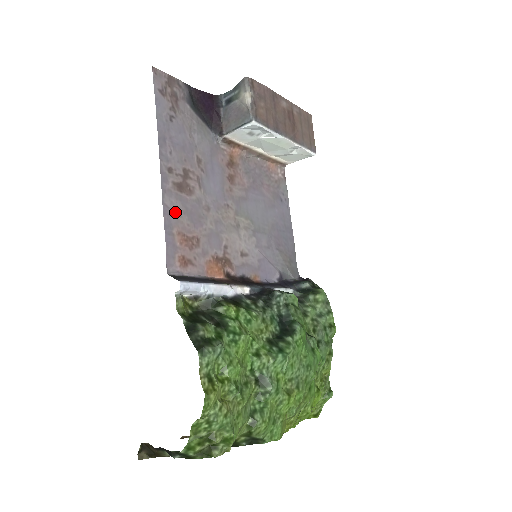
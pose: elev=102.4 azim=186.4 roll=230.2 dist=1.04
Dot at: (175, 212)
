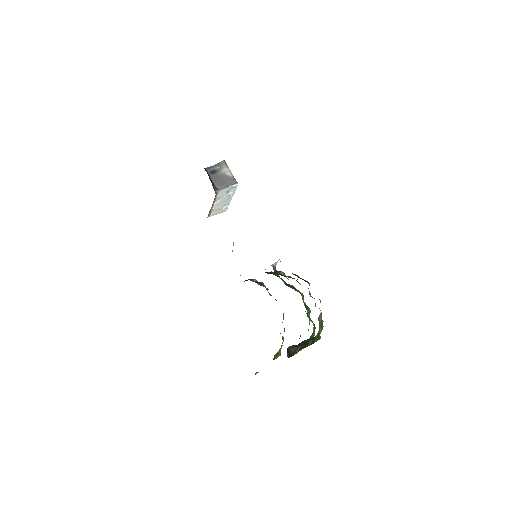
Dot at: occluded
